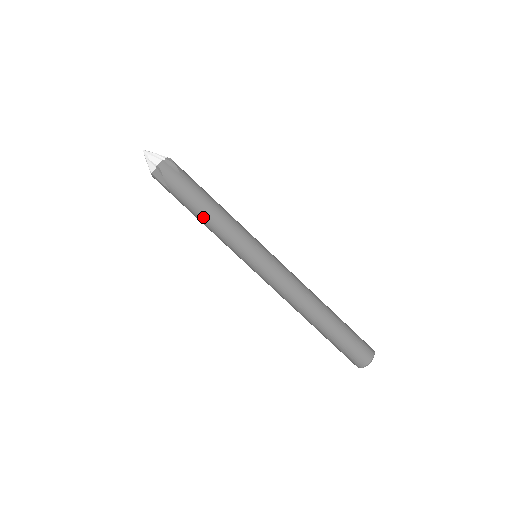
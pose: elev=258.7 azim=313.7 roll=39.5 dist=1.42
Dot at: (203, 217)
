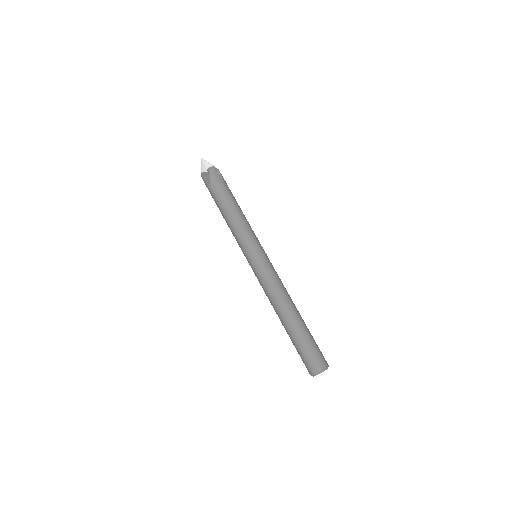
Dot at: (228, 212)
